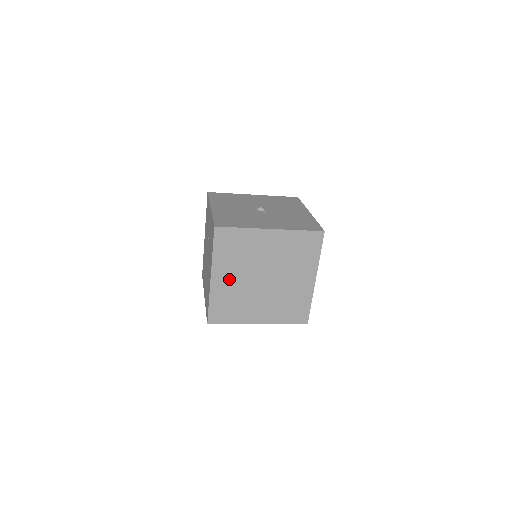
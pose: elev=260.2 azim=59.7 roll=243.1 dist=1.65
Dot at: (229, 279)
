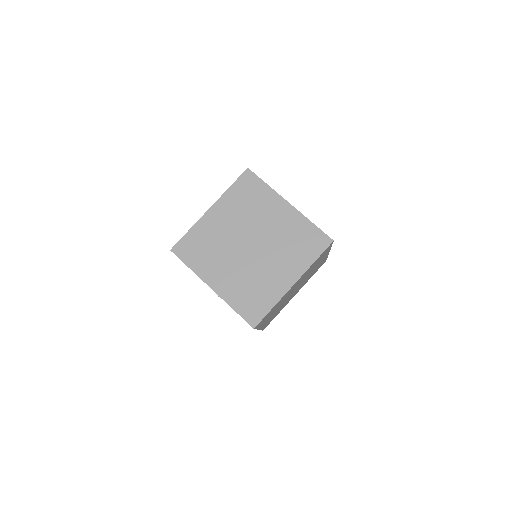
Dot at: (222, 222)
